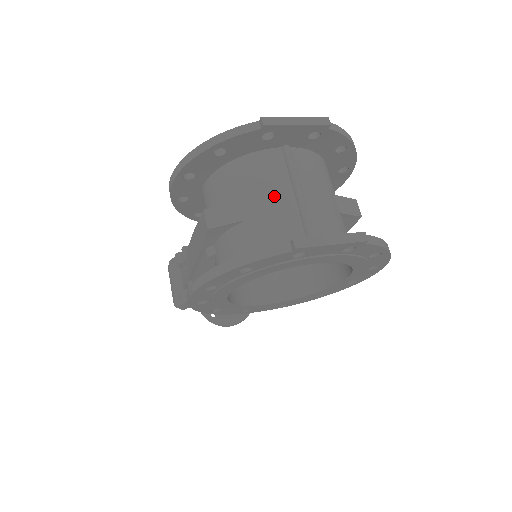
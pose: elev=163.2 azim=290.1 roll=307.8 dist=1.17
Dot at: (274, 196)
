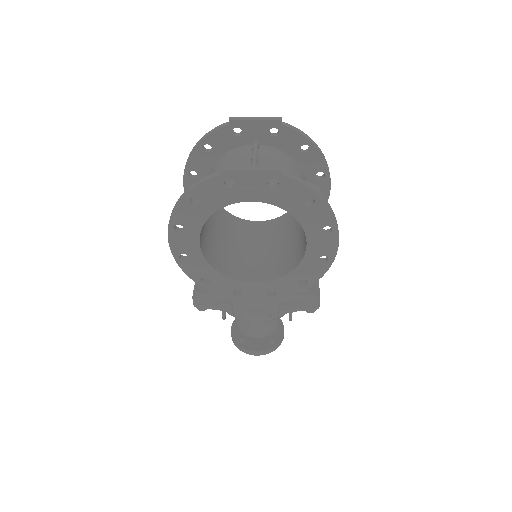
Dot at: occluded
